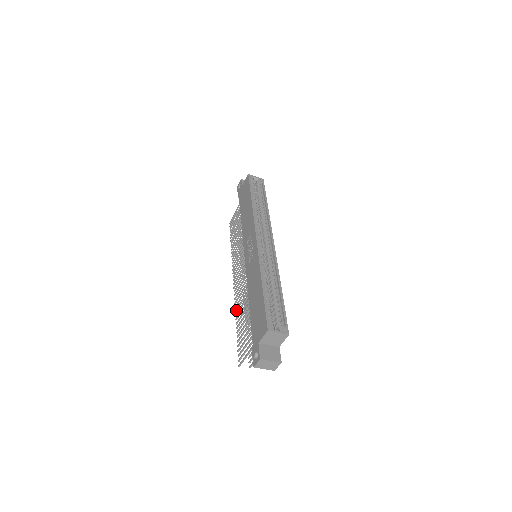
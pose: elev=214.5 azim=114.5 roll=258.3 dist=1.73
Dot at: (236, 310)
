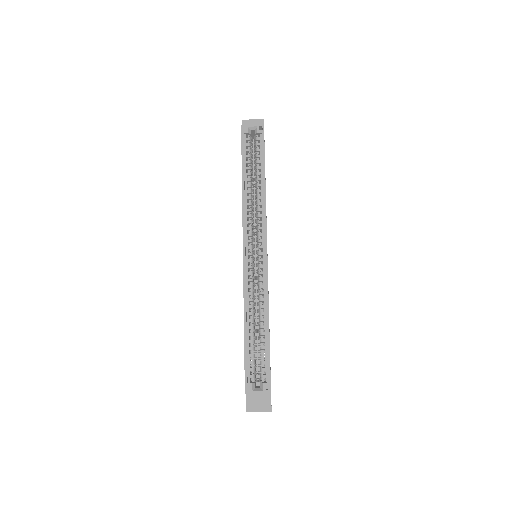
Dot at: occluded
